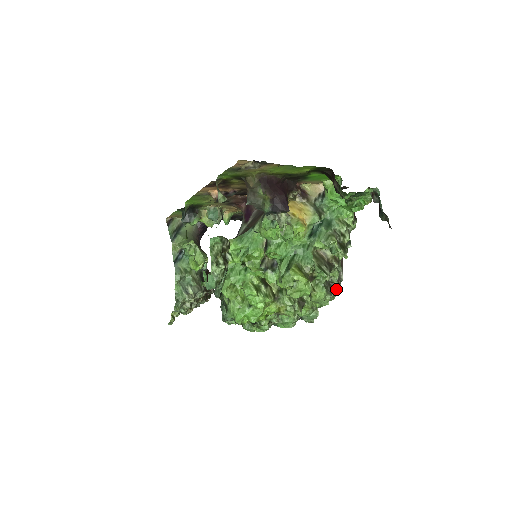
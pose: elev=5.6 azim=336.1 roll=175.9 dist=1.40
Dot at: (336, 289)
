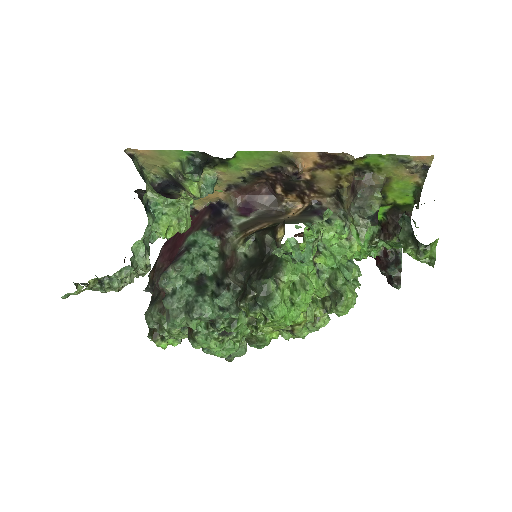
Dot at: occluded
